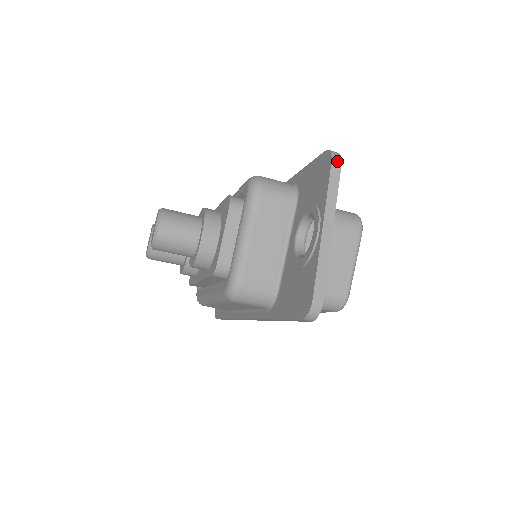
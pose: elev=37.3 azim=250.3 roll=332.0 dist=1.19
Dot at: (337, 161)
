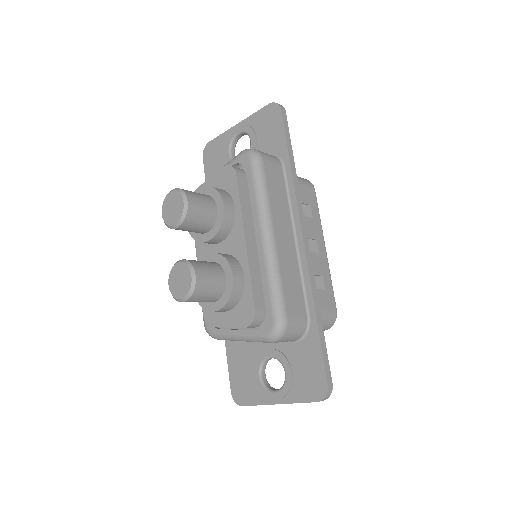
Dot at: occluded
